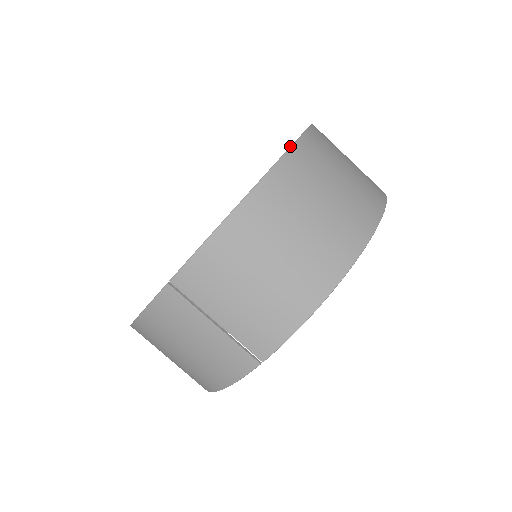
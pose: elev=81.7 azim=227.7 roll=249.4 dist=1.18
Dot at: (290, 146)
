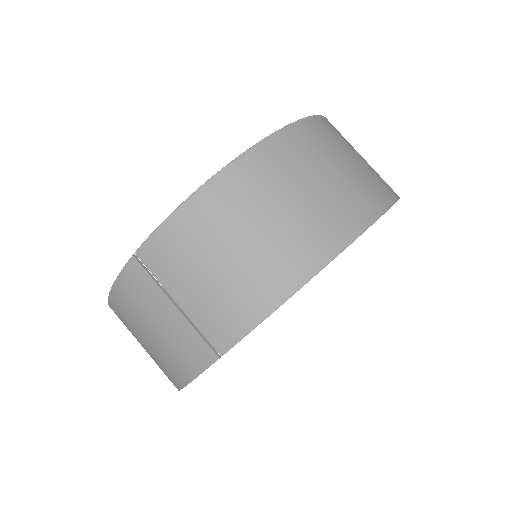
Dot at: occluded
